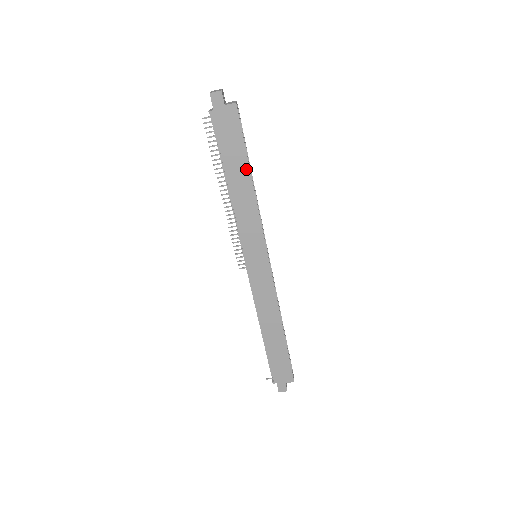
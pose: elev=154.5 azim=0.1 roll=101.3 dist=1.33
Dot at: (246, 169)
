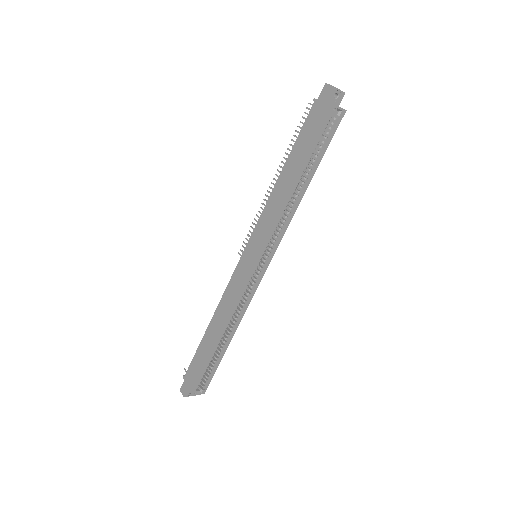
Dot at: (300, 169)
